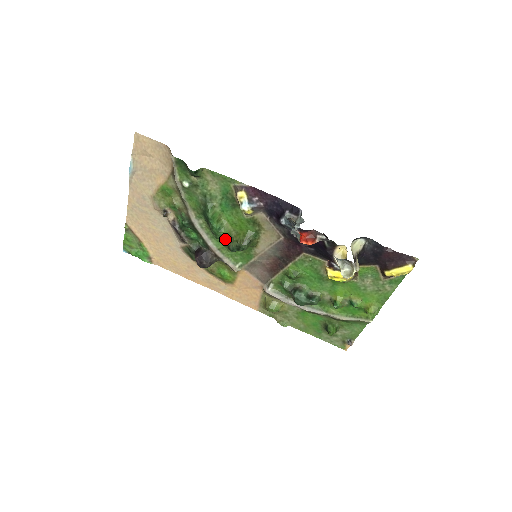
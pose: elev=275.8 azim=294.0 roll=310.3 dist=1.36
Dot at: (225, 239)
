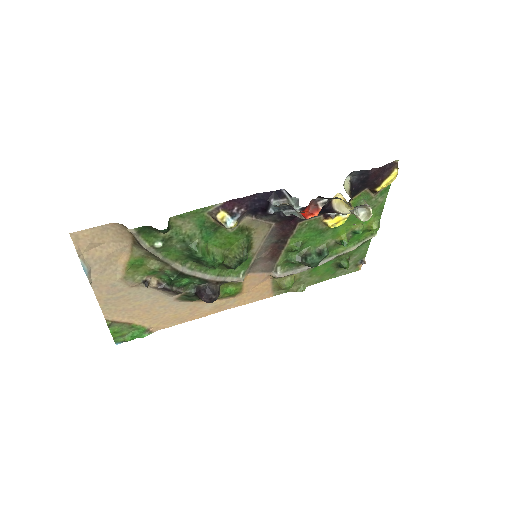
Dot at: (222, 263)
